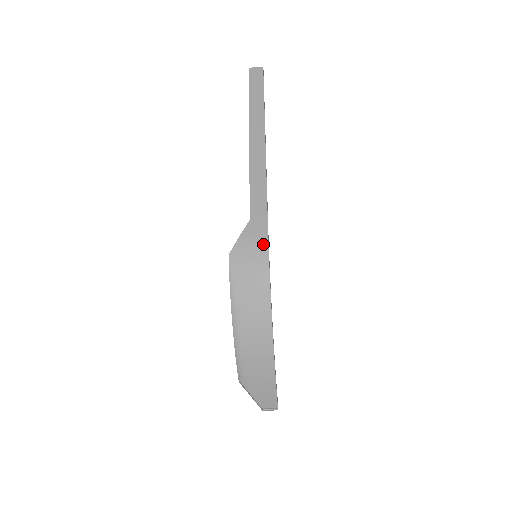
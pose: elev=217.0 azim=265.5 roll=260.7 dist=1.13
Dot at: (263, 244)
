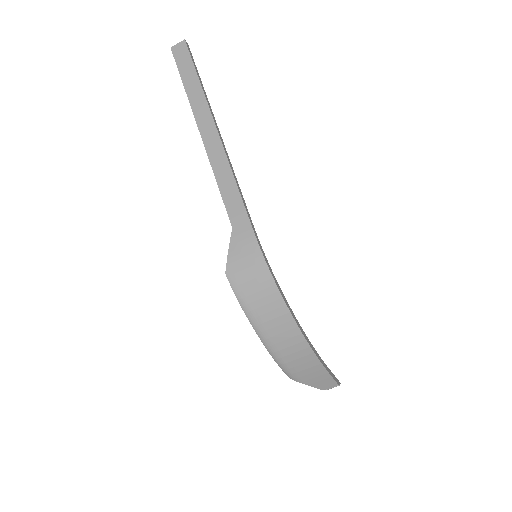
Dot at: (254, 250)
